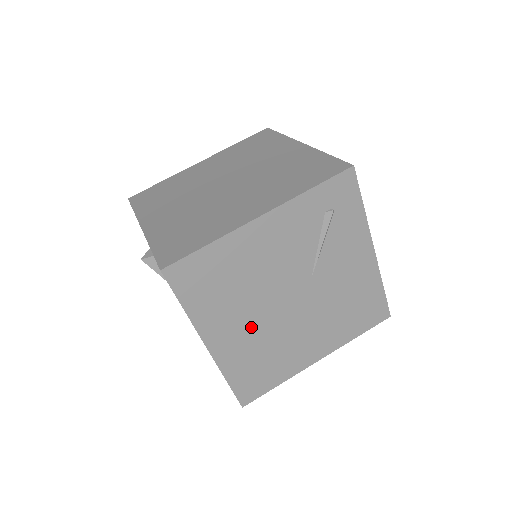
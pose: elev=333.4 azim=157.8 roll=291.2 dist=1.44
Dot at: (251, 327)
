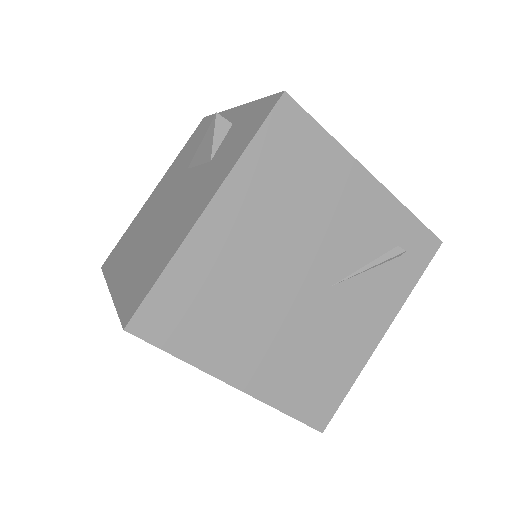
Dot at: (252, 252)
